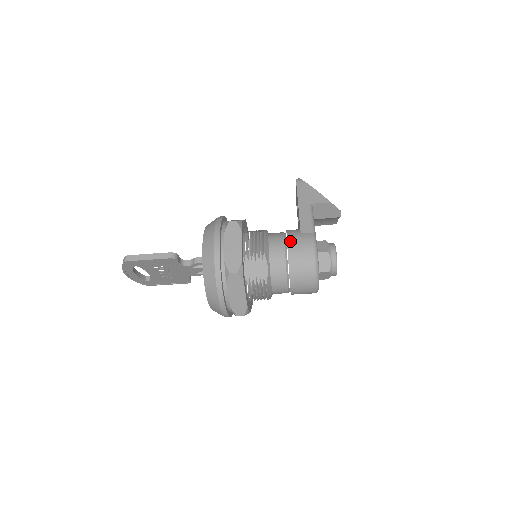
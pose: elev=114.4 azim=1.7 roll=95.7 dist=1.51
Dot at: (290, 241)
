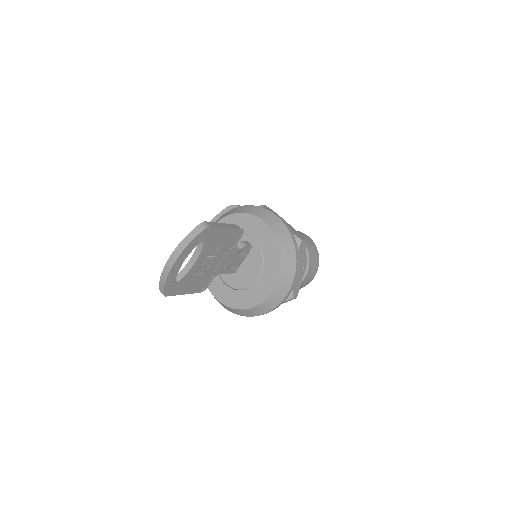
Dot at: occluded
